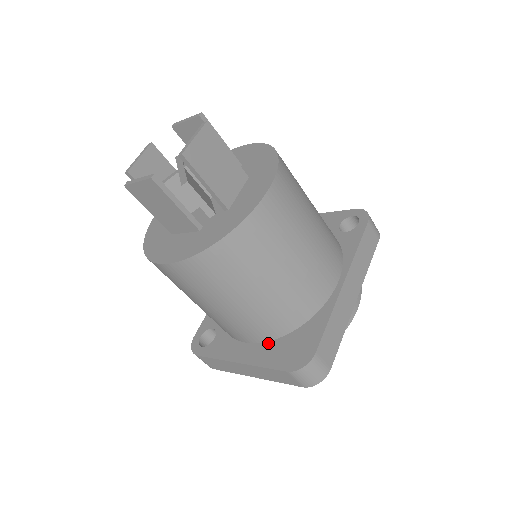
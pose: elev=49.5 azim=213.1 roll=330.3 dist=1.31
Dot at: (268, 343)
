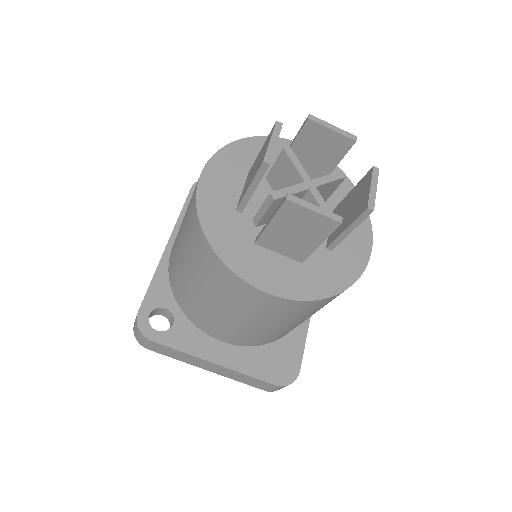
Dot at: (248, 349)
